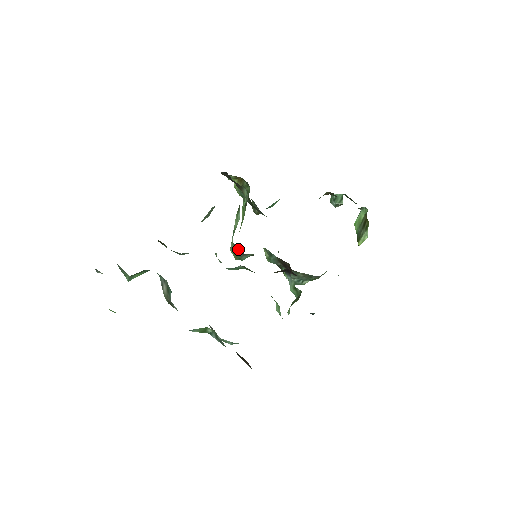
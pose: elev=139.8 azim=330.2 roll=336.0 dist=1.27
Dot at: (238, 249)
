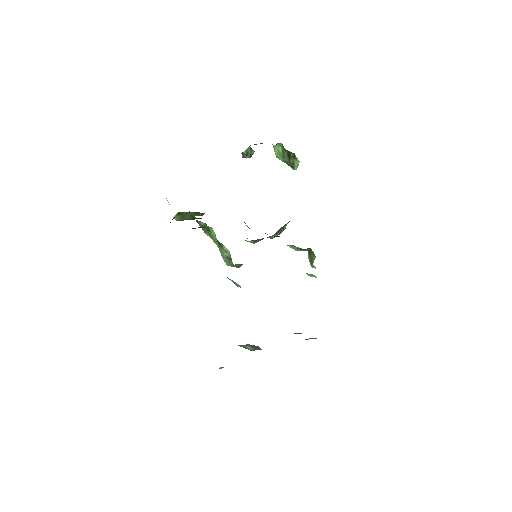
Dot at: occluded
